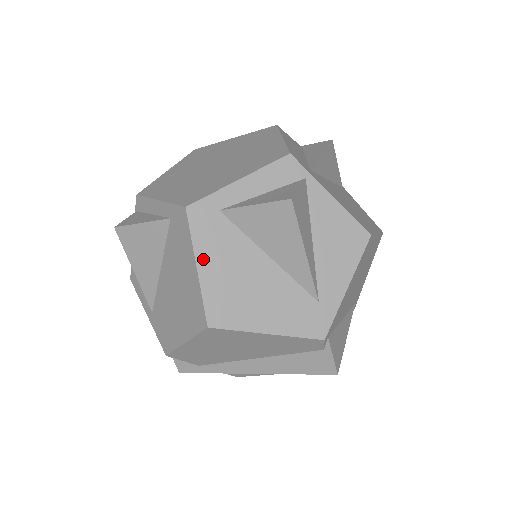
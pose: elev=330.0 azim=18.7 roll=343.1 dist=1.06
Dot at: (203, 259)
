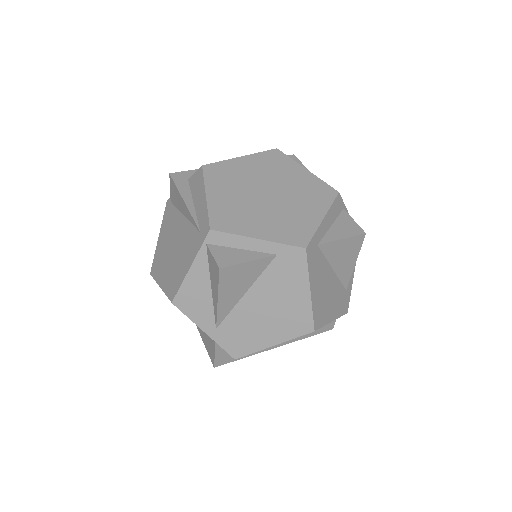
Dot at: (313, 284)
